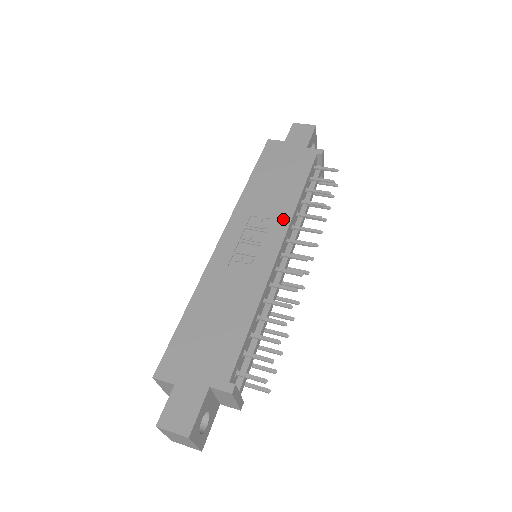
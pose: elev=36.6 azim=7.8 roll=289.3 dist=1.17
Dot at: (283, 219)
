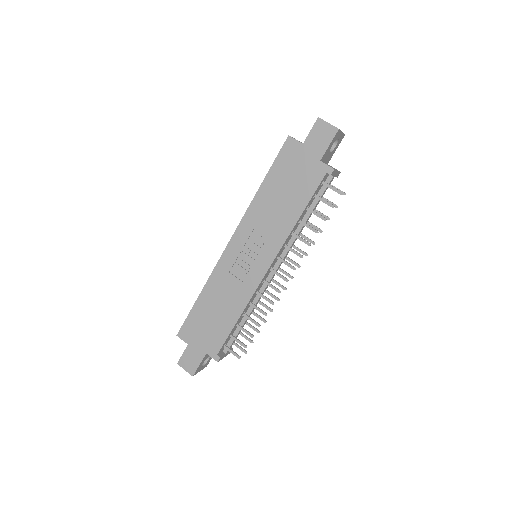
Dot at: (277, 242)
